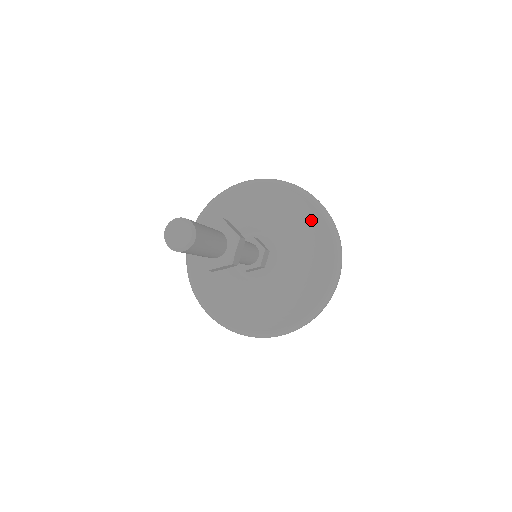
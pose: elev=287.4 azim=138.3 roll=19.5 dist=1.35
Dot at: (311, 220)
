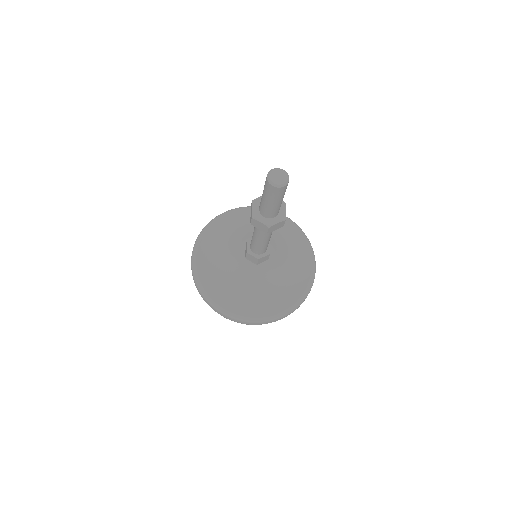
Dot at: (303, 270)
